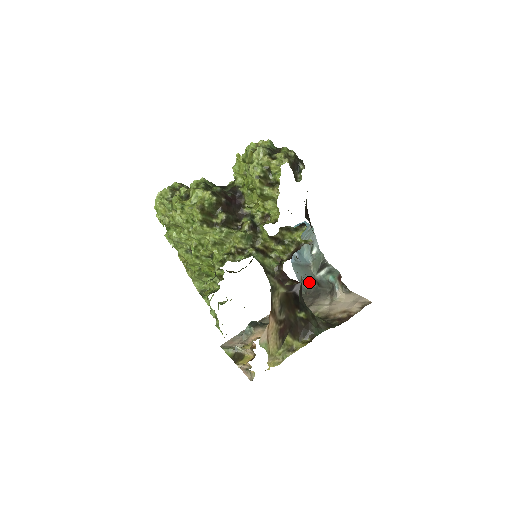
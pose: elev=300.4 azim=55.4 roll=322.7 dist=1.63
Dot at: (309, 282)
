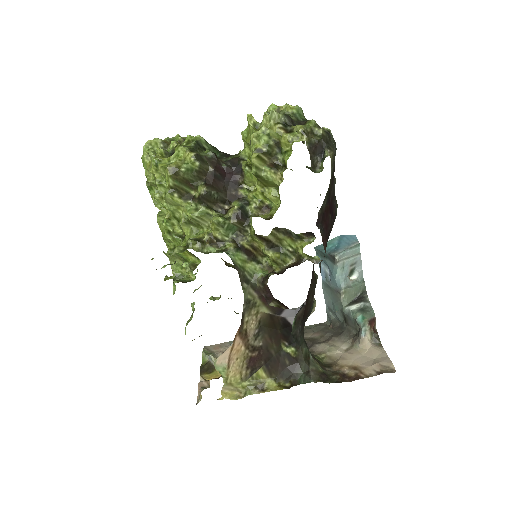
Dot at: (336, 312)
